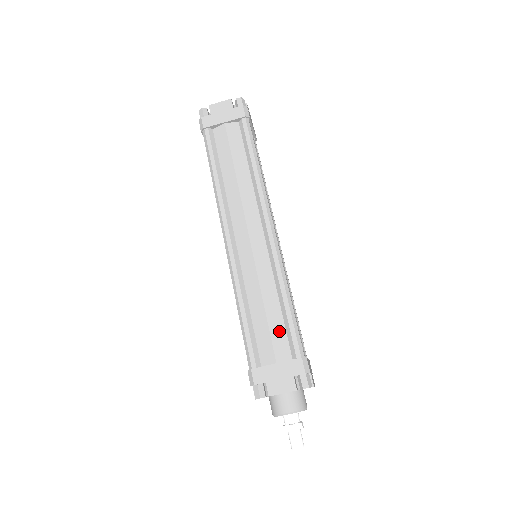
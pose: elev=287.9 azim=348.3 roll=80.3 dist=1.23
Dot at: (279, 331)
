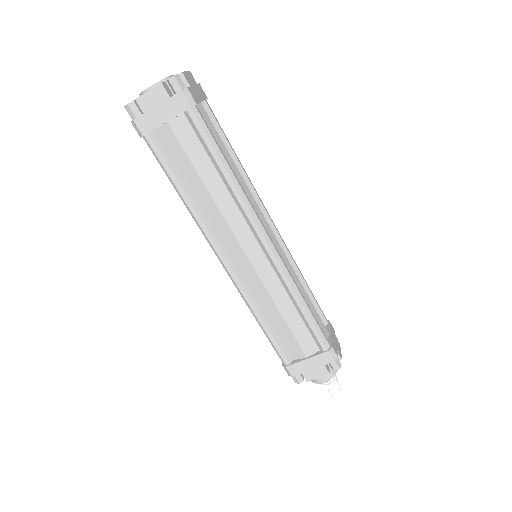
Dot at: (302, 332)
